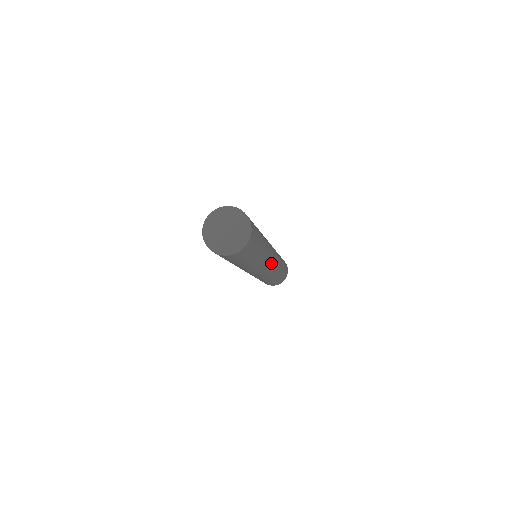
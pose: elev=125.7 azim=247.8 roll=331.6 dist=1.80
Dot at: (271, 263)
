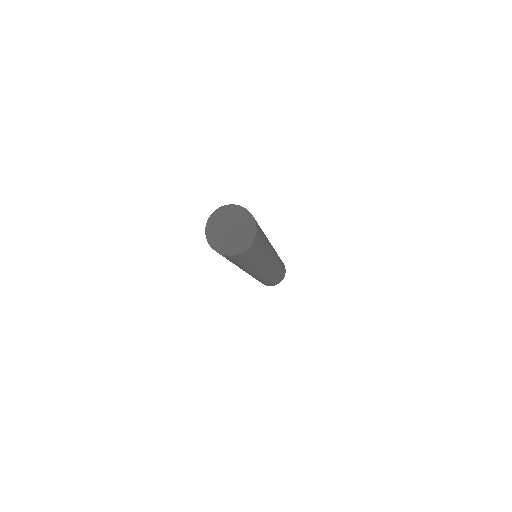
Dot at: (272, 261)
